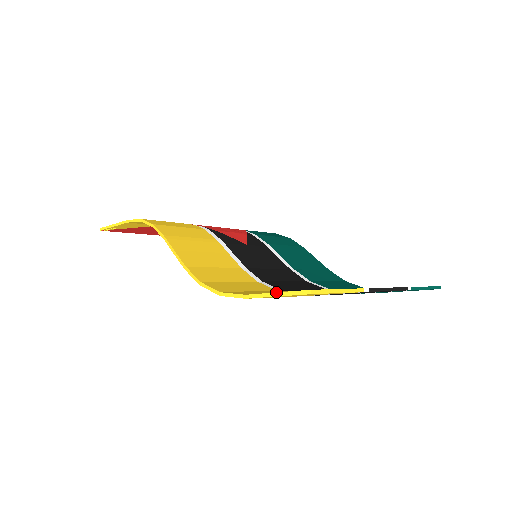
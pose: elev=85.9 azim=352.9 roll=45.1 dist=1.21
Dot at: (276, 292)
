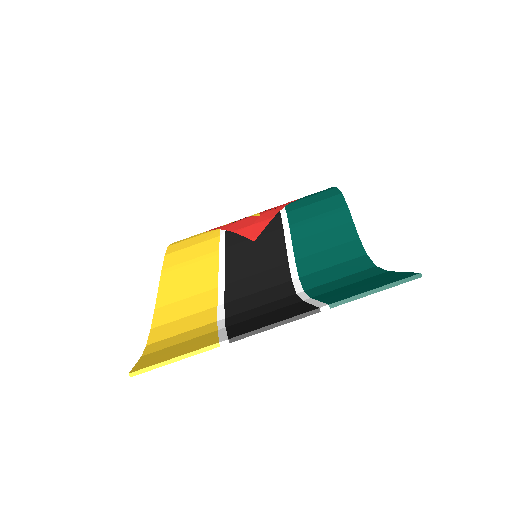
Dot at: (135, 364)
